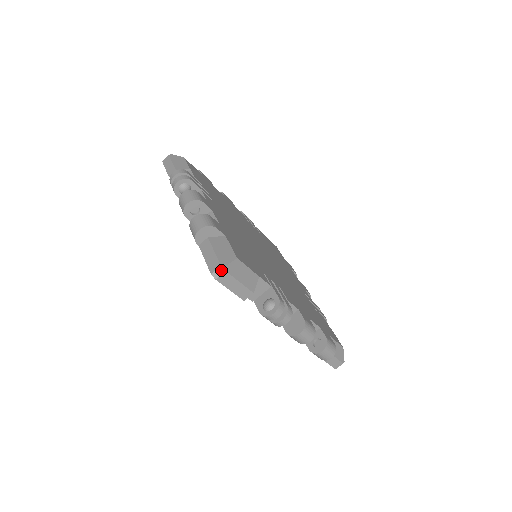
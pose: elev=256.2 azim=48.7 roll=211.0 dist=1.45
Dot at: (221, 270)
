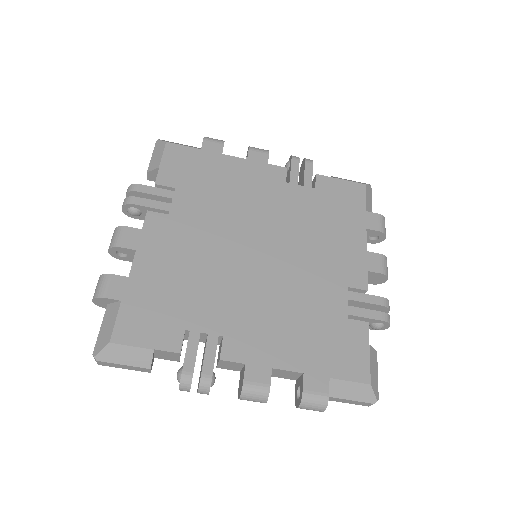
Dot at: (95, 359)
